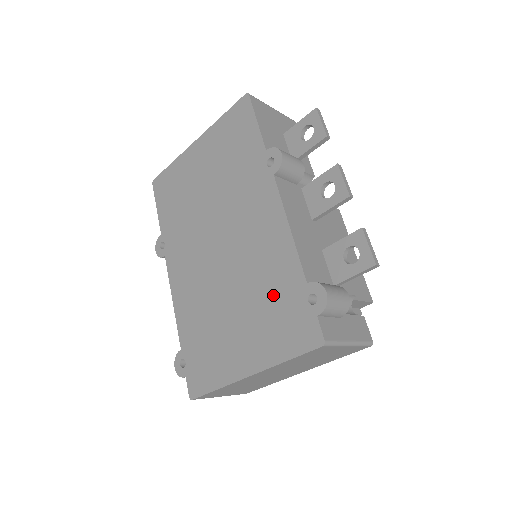
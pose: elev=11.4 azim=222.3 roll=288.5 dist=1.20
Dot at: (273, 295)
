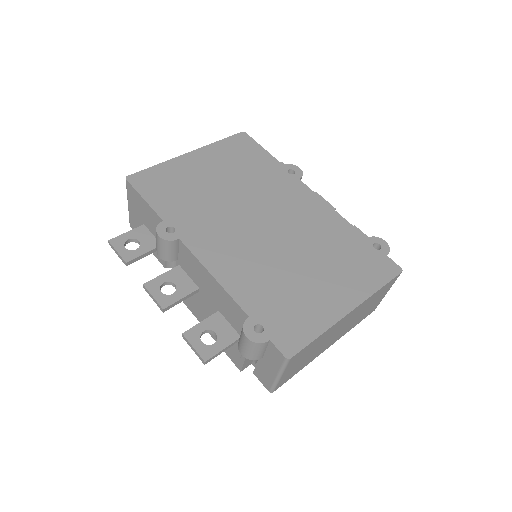
Dot at: (342, 249)
